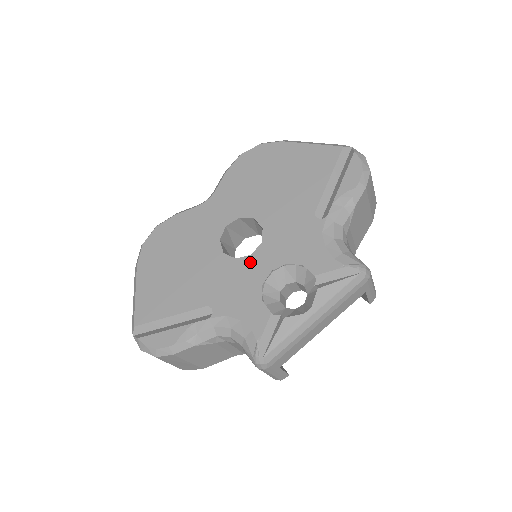
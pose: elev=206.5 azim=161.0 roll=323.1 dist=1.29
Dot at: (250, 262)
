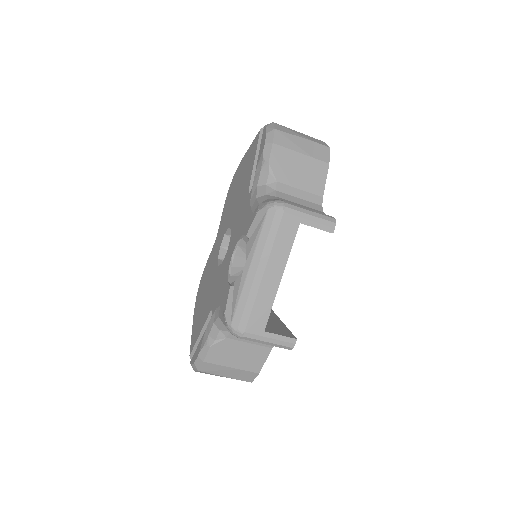
Dot at: (225, 259)
